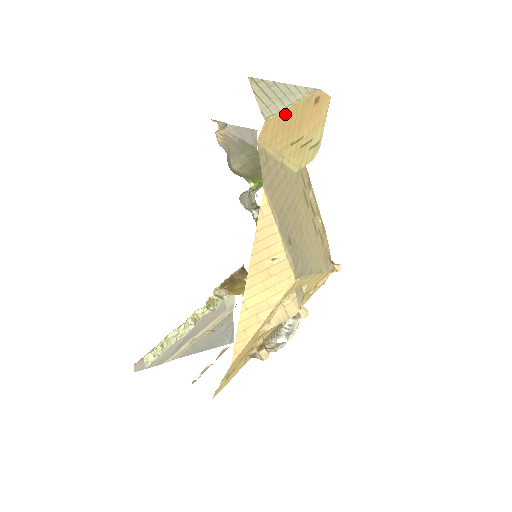
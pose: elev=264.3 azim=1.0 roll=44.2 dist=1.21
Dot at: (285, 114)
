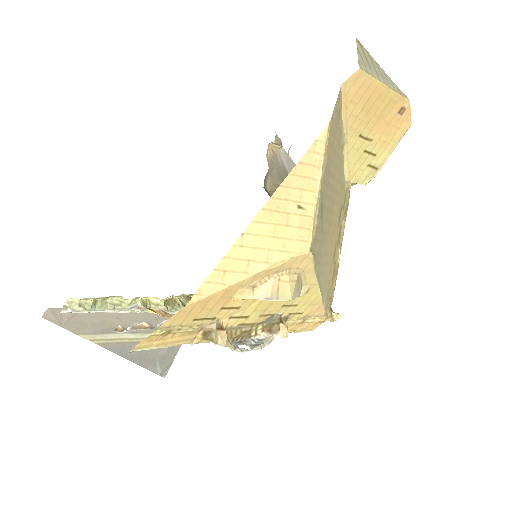
Dot at: (375, 87)
